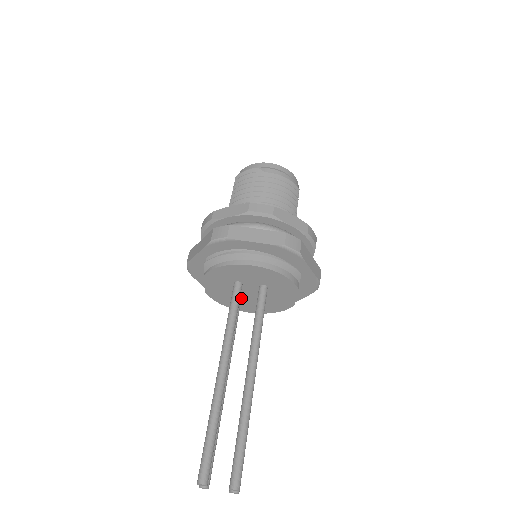
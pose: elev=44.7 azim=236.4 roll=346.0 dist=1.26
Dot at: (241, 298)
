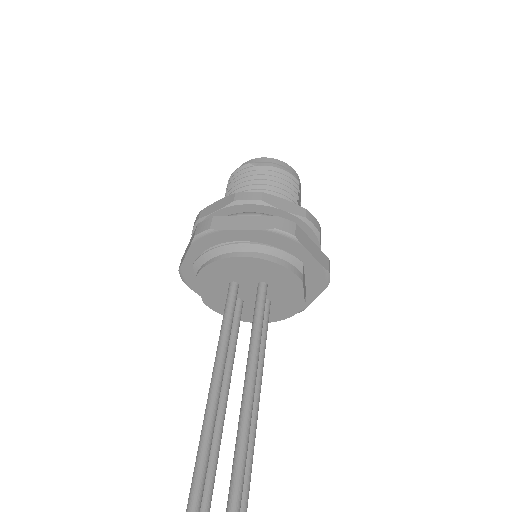
Dot at: (242, 303)
